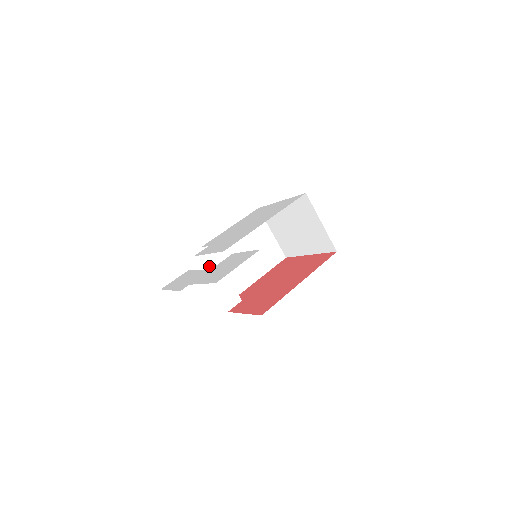
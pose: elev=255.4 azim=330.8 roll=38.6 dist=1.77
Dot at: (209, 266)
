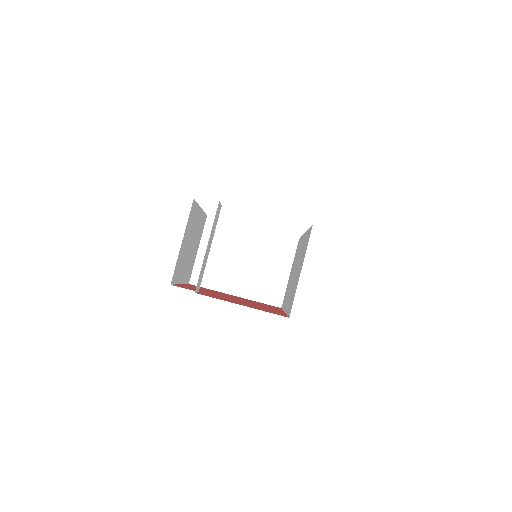
Dot at: (214, 225)
